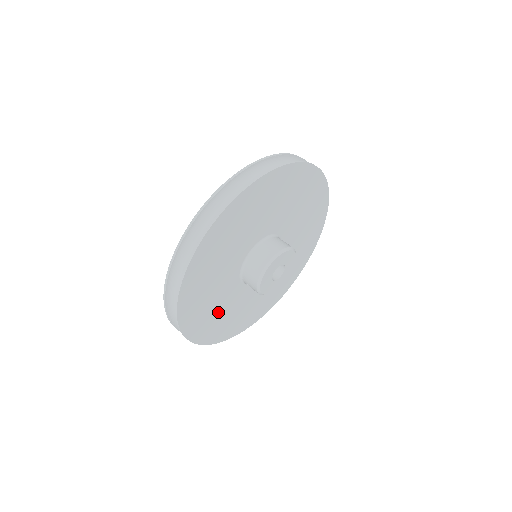
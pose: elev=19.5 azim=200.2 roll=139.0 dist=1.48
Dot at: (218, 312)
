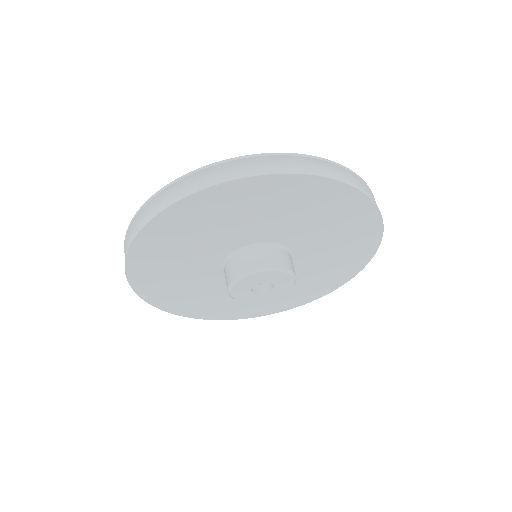
Dot at: (236, 301)
